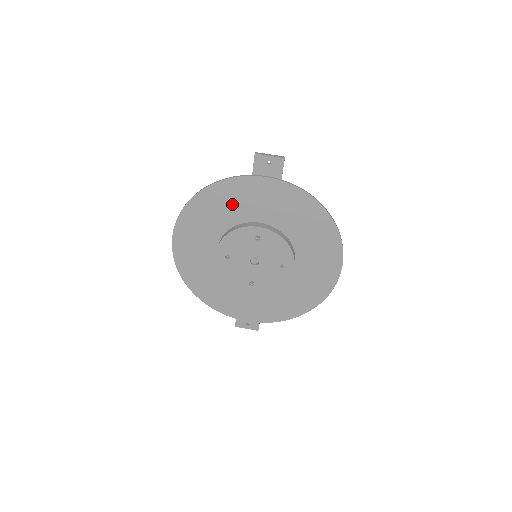
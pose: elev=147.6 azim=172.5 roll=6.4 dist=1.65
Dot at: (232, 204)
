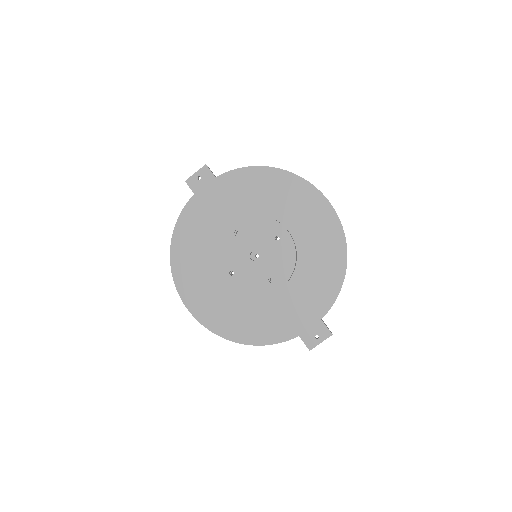
Dot at: (200, 229)
